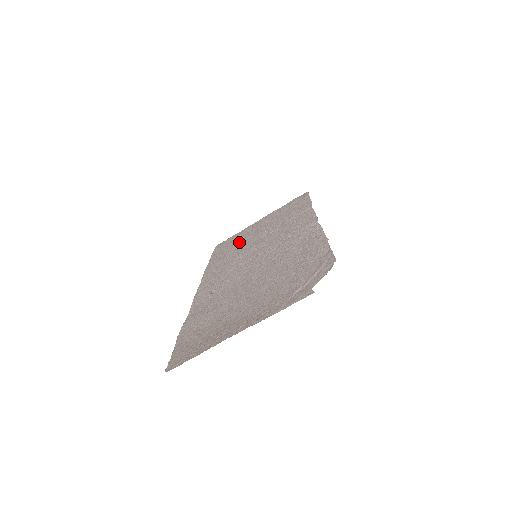
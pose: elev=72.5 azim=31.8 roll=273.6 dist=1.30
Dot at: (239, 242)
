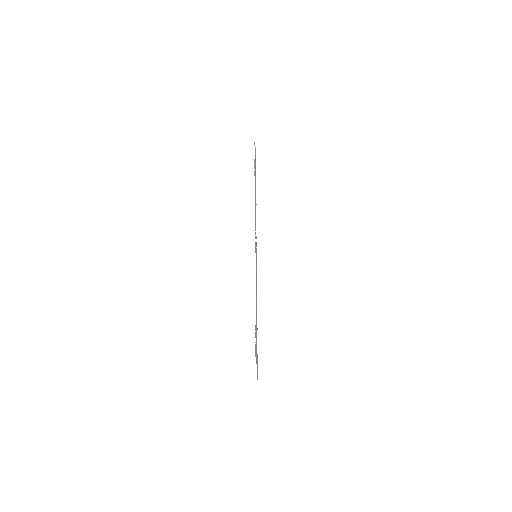
Dot at: occluded
